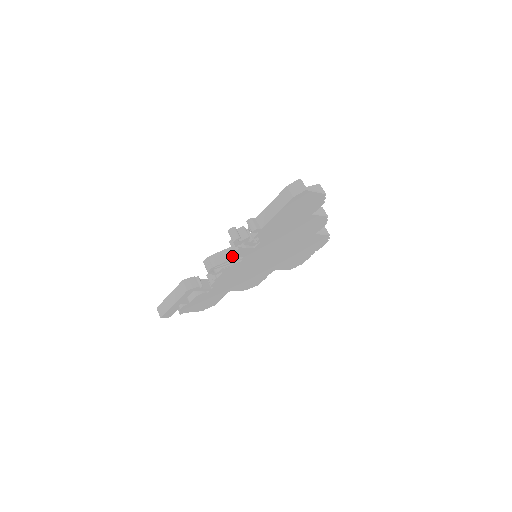
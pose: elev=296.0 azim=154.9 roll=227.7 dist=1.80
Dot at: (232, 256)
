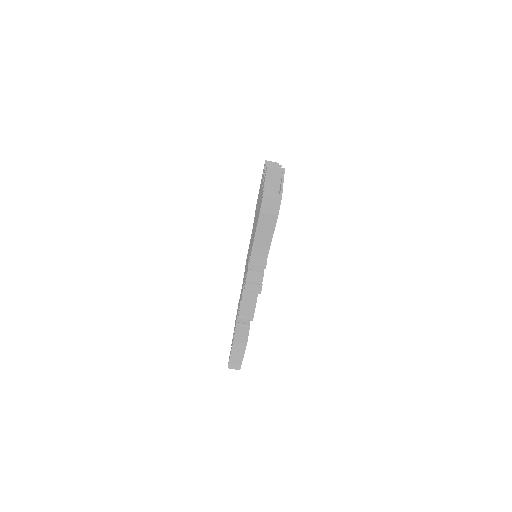
Dot at: occluded
